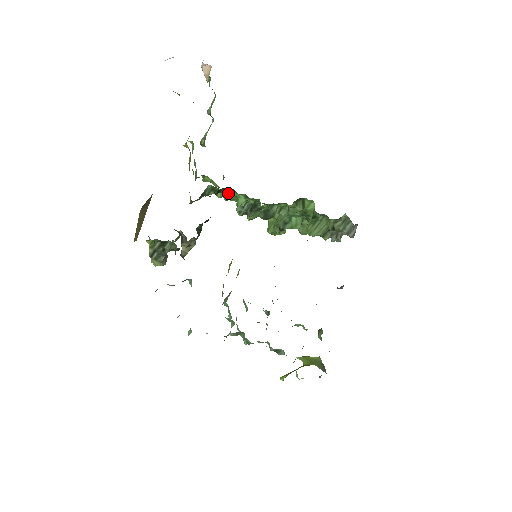
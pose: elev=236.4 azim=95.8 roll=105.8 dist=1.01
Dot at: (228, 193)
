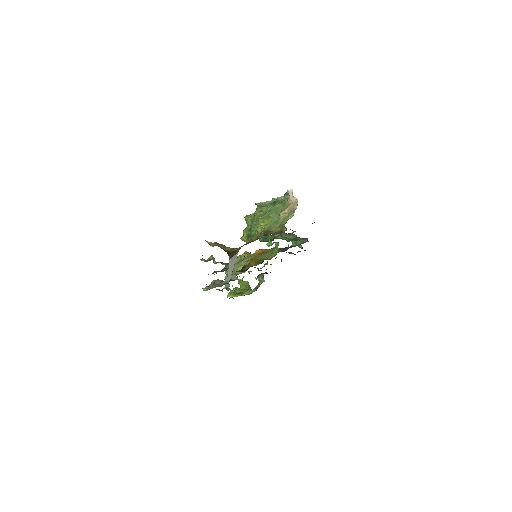
Dot at: (263, 237)
